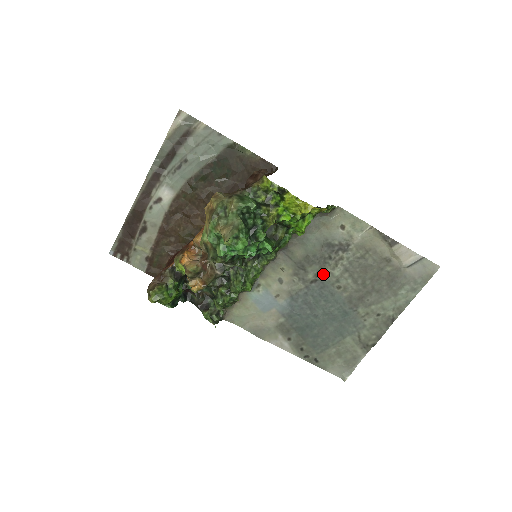
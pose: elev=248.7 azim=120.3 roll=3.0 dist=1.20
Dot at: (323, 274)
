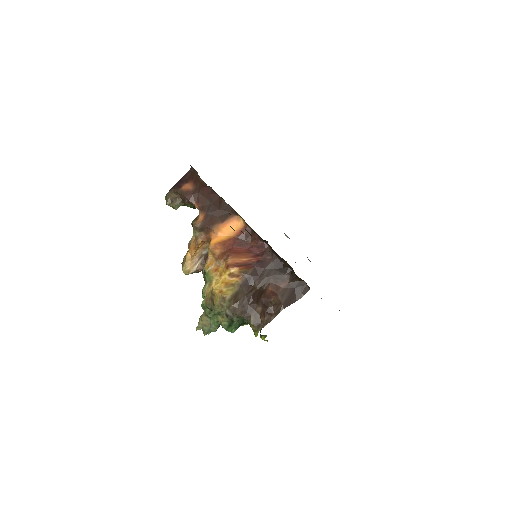
Dot at: occluded
